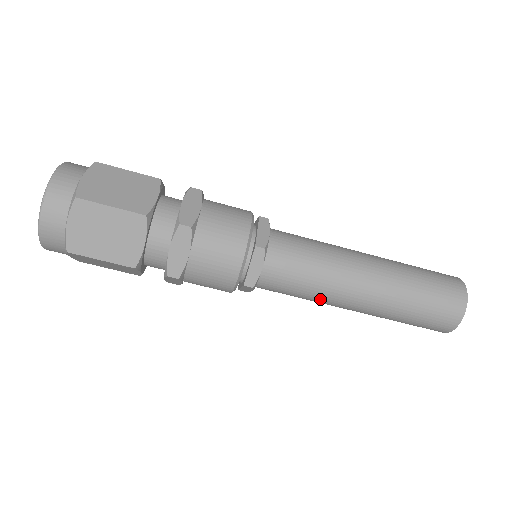
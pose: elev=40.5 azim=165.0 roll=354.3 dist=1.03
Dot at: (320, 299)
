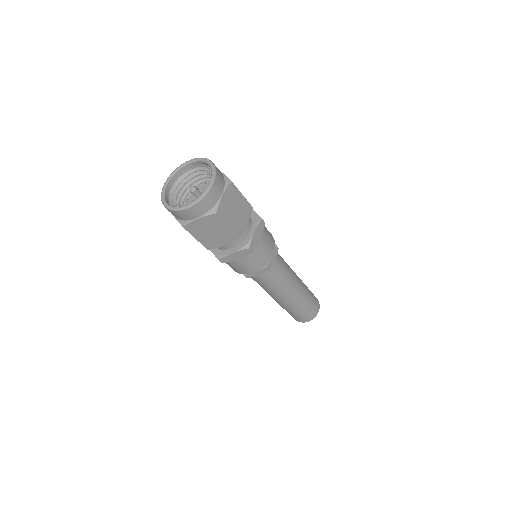
Dot at: (266, 290)
